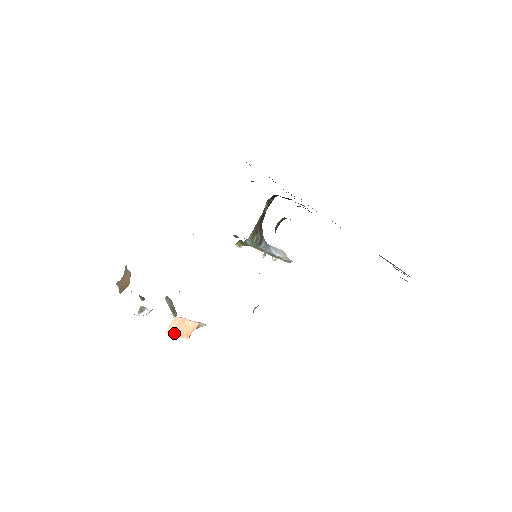
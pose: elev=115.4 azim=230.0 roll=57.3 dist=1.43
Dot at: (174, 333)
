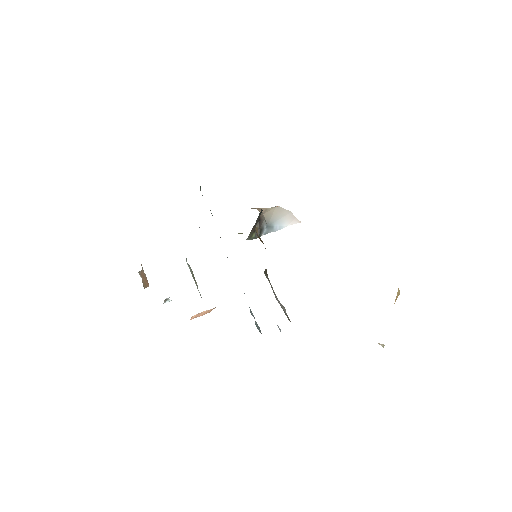
Dot at: occluded
